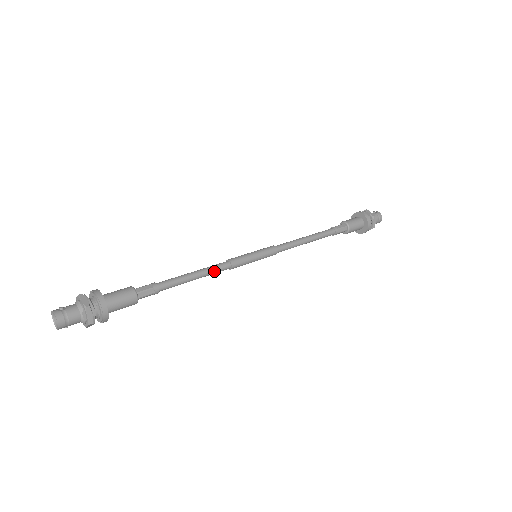
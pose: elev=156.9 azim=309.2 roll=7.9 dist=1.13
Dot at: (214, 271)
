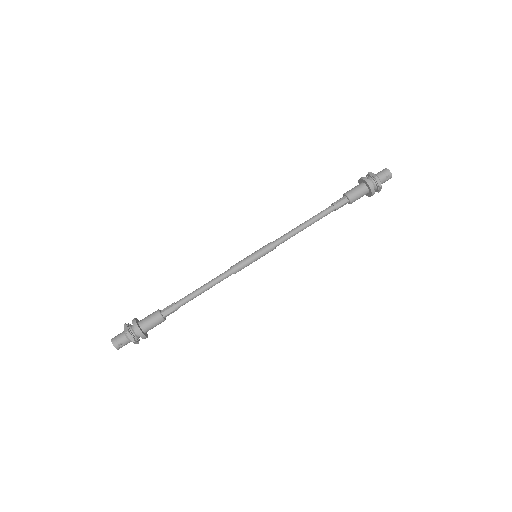
Dot at: (220, 281)
